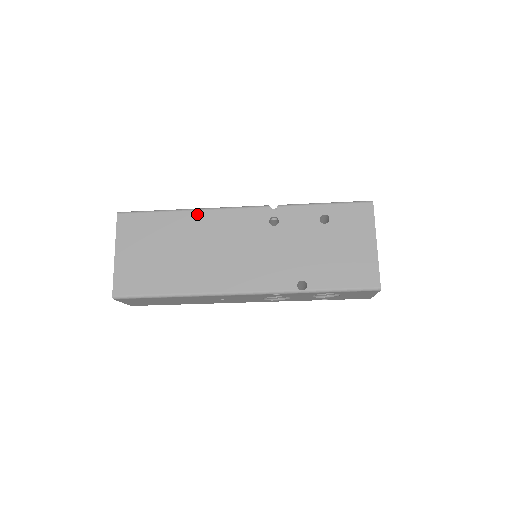
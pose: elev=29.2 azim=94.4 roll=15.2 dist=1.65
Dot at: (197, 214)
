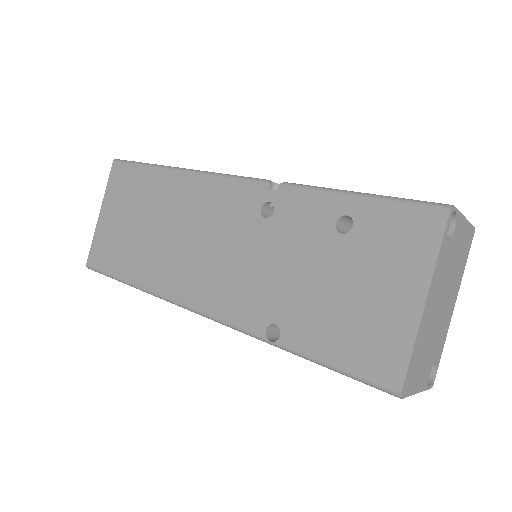
Dot at: (182, 177)
